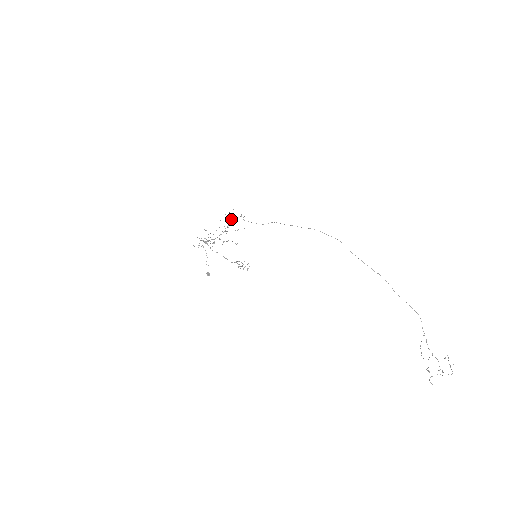
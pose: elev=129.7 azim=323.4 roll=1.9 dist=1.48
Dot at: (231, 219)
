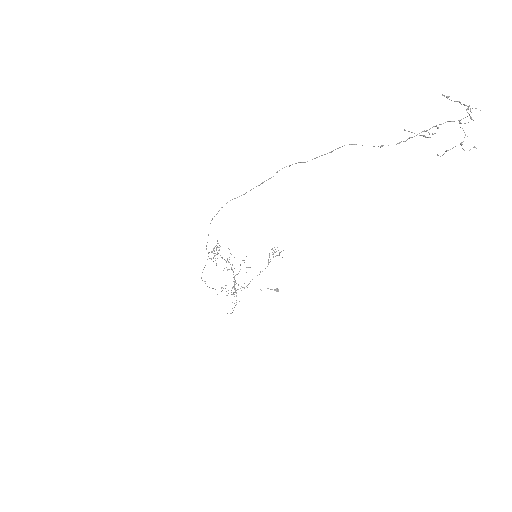
Dot at: occluded
